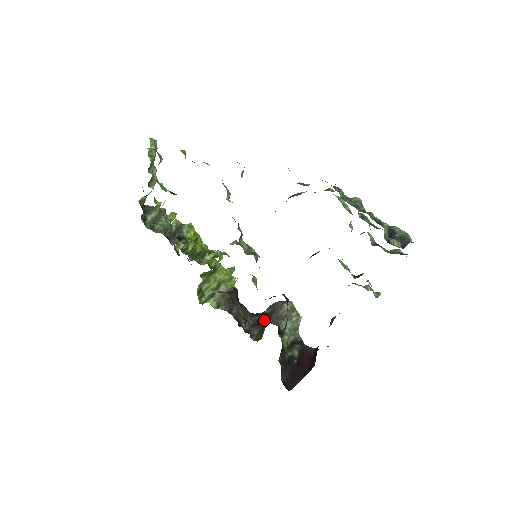
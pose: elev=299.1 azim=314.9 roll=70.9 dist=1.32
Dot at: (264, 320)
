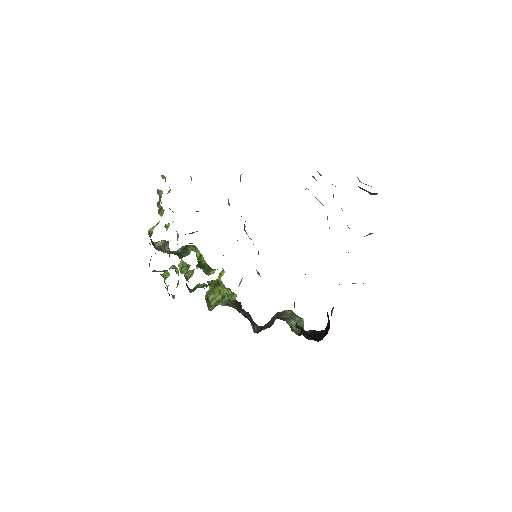
Dot at: (271, 320)
